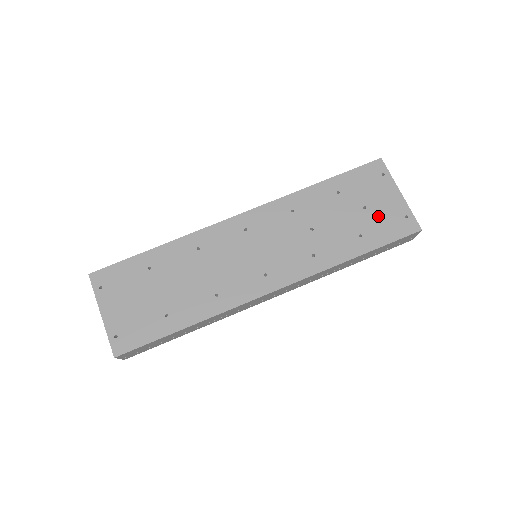
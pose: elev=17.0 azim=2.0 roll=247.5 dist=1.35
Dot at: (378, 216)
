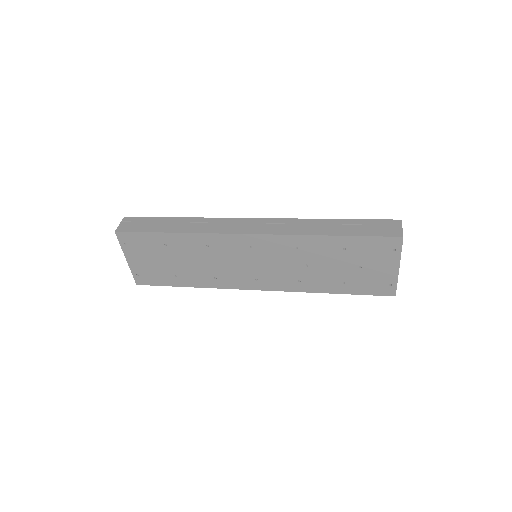
Dot at: (367, 276)
